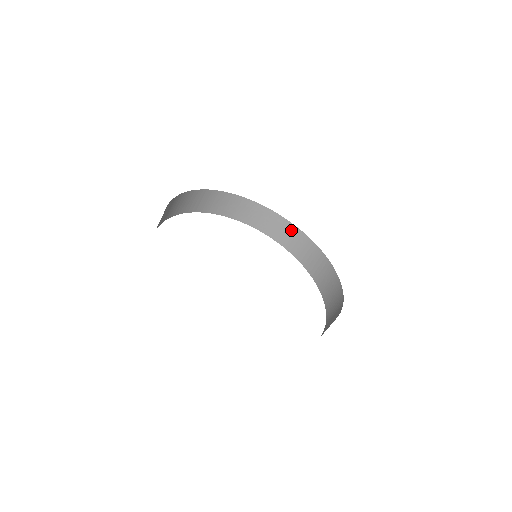
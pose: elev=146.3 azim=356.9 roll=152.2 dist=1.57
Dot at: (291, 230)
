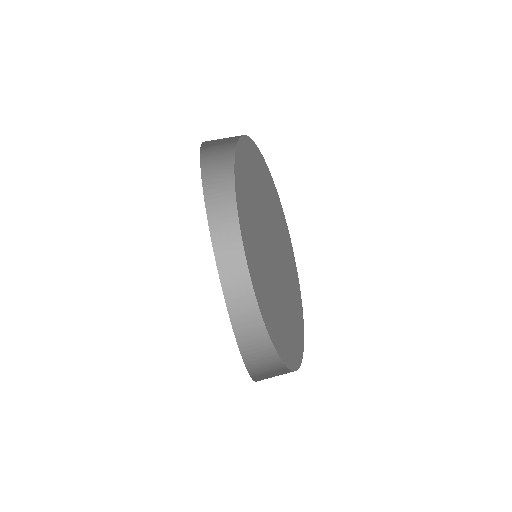
Dot at: (251, 308)
